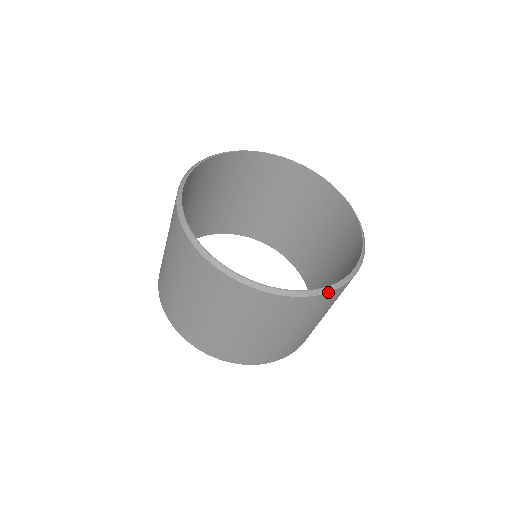
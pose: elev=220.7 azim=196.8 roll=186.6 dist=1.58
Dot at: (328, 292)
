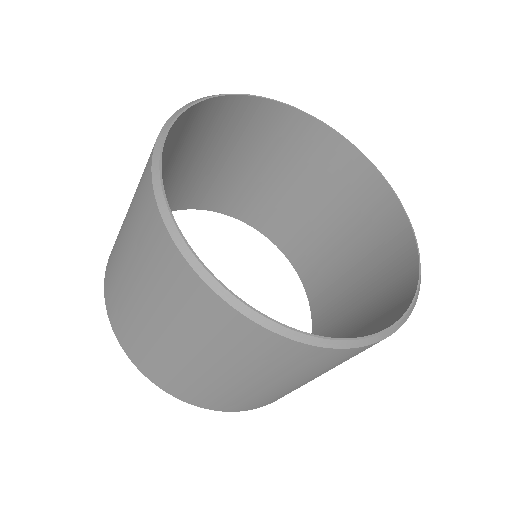
Dot at: (270, 329)
